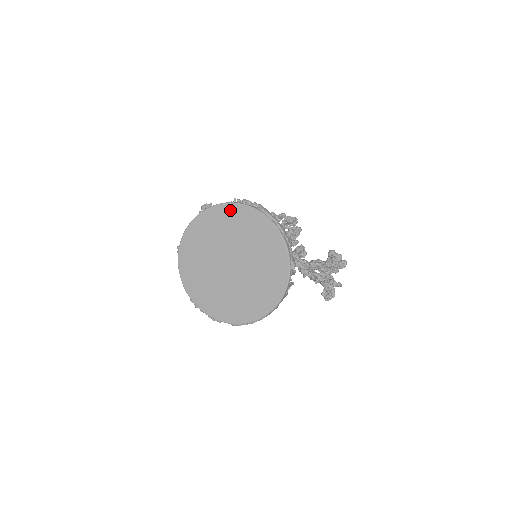
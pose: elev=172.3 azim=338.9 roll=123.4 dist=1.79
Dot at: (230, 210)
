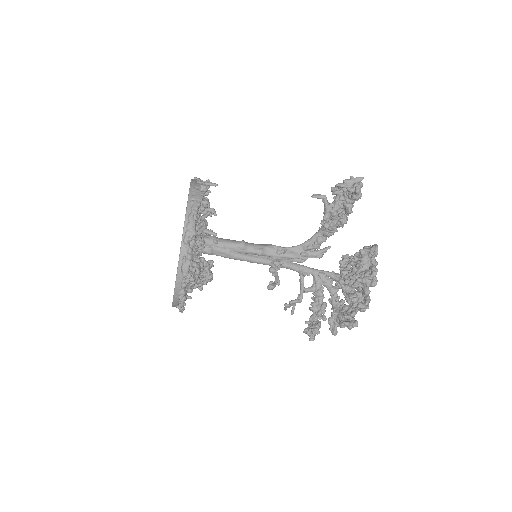
Dot at: occluded
